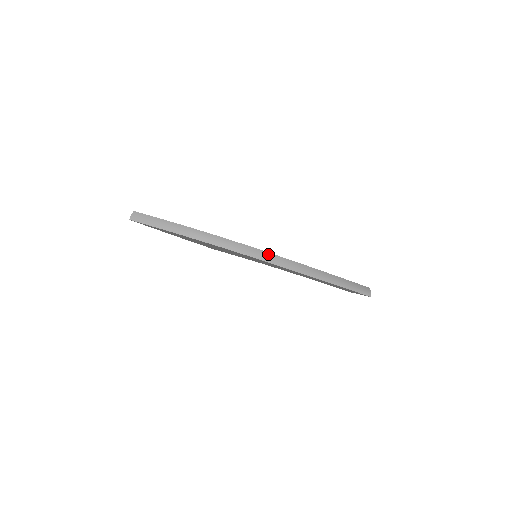
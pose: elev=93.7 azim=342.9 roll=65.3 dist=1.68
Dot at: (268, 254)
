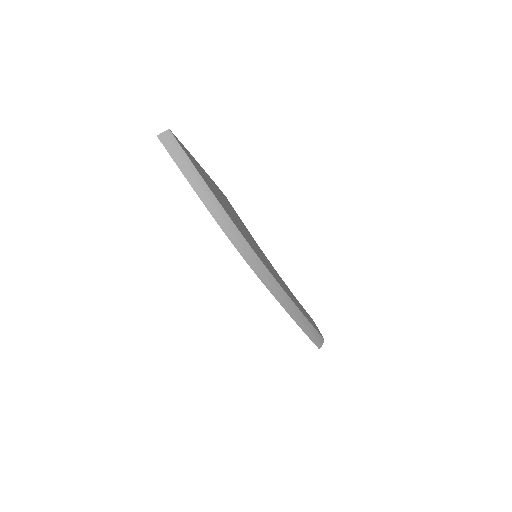
Dot at: (272, 278)
